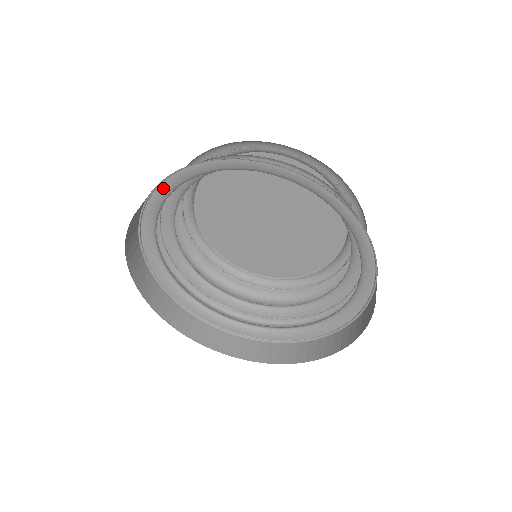
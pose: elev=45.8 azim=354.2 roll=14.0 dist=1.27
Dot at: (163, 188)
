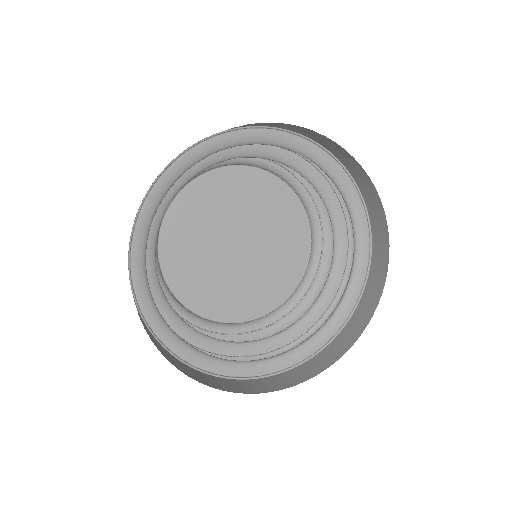
Dot at: (266, 133)
